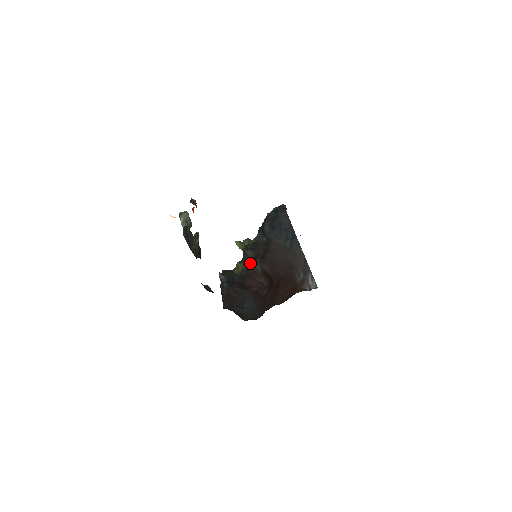
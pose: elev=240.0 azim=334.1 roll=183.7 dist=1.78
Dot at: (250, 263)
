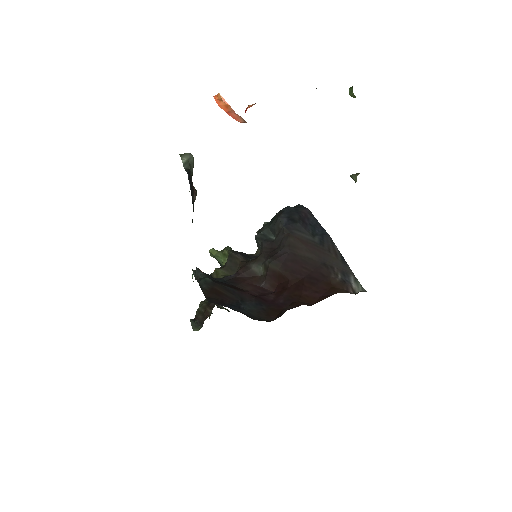
Dot at: (243, 265)
